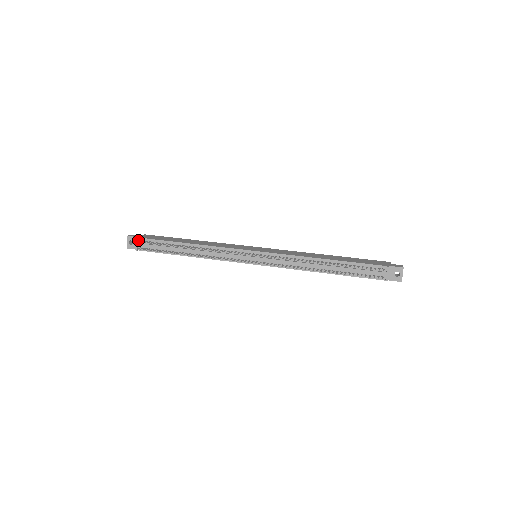
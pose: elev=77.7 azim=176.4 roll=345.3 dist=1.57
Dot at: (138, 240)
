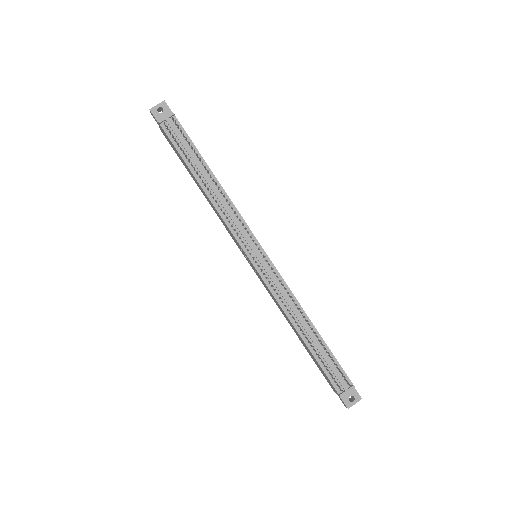
Dot at: occluded
